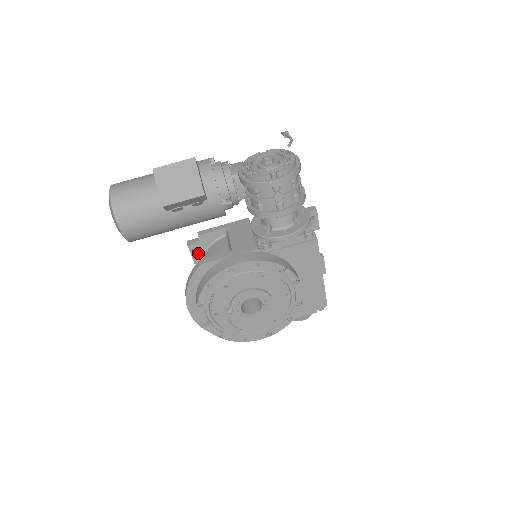
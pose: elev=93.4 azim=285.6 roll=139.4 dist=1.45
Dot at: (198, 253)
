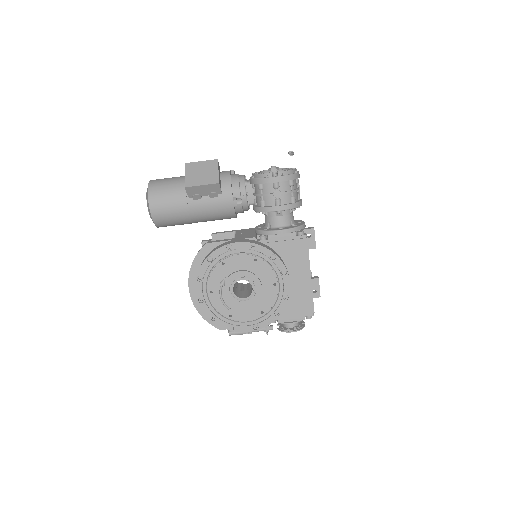
Dot at: occluded
